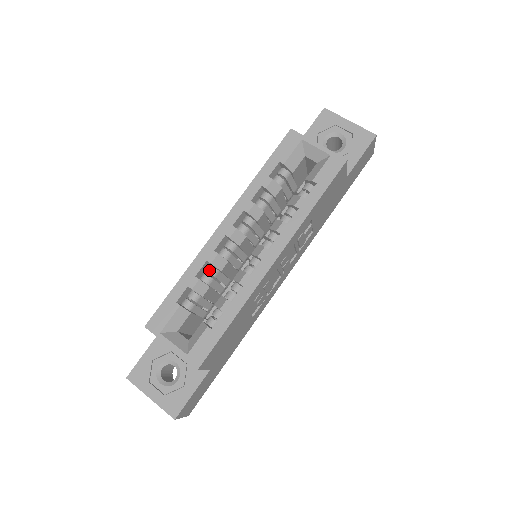
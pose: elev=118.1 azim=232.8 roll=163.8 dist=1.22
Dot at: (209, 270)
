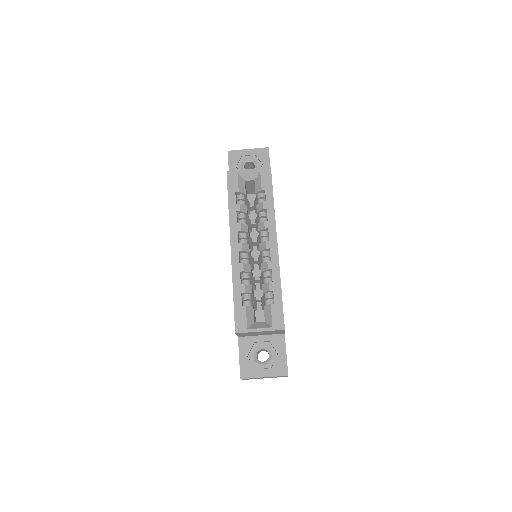
Dot at: (244, 277)
